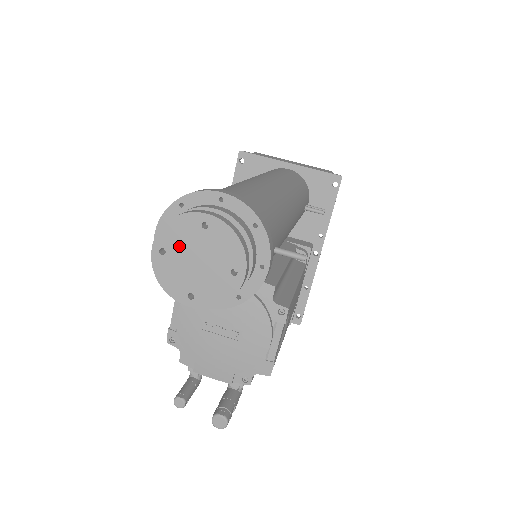
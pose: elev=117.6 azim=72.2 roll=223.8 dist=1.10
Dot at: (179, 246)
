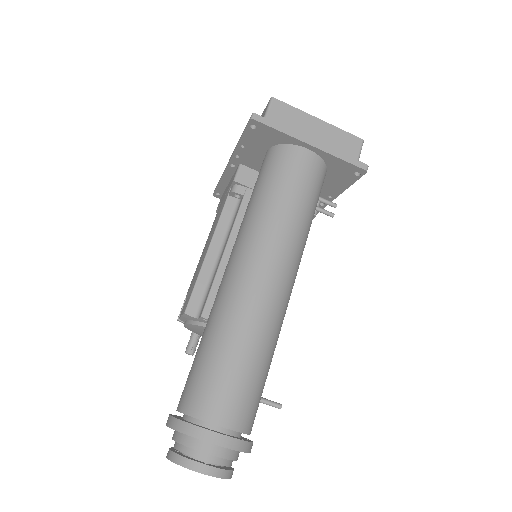
Dot at: occluded
